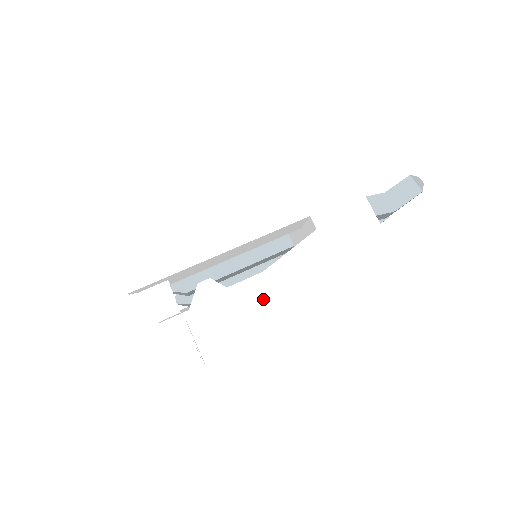
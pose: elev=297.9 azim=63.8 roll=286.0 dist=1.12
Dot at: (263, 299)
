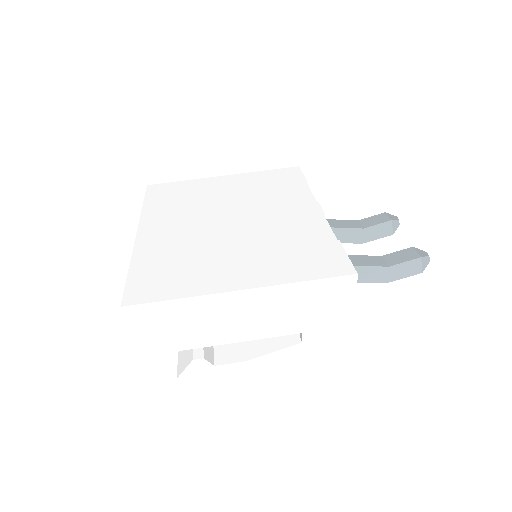
Dot at: (239, 376)
